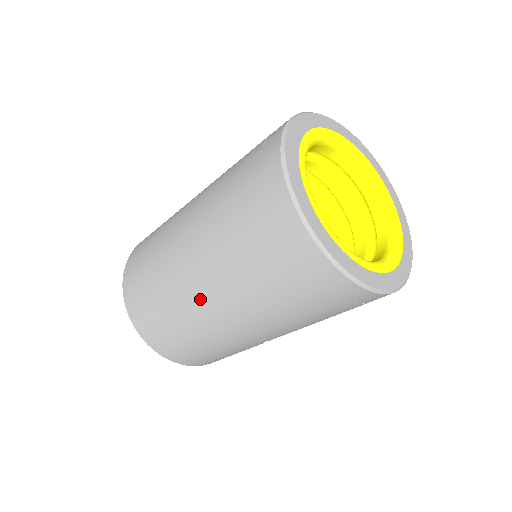
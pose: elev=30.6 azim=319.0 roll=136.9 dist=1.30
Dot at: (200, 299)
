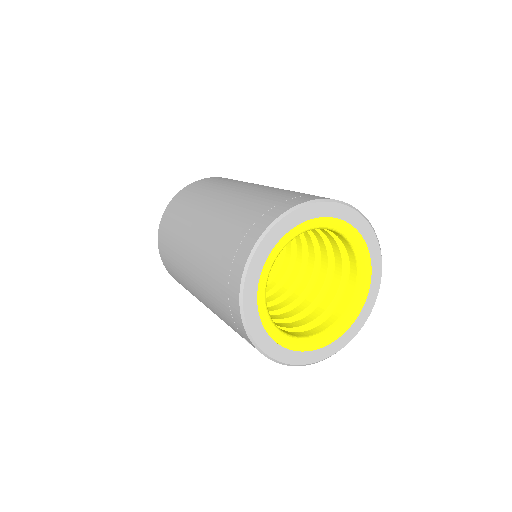
Dot at: occluded
